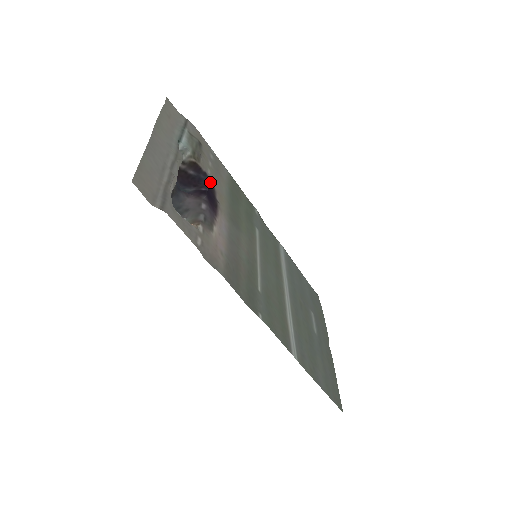
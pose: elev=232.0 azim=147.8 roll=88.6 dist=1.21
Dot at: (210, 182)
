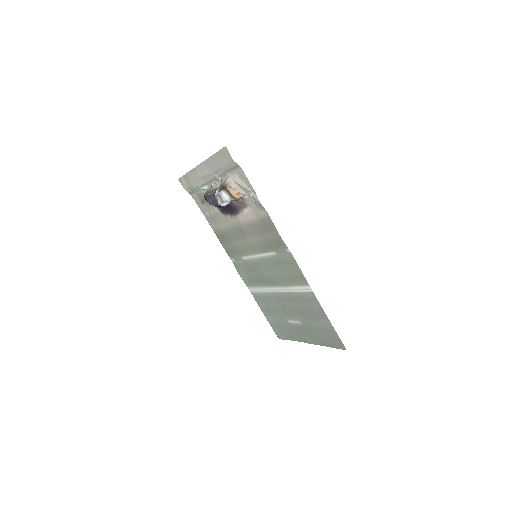
Dot at: (221, 210)
